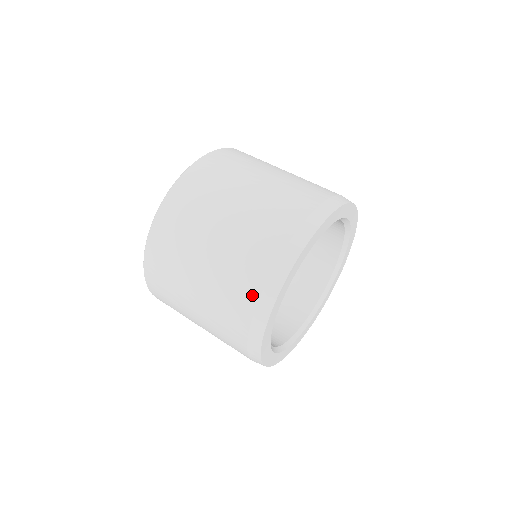
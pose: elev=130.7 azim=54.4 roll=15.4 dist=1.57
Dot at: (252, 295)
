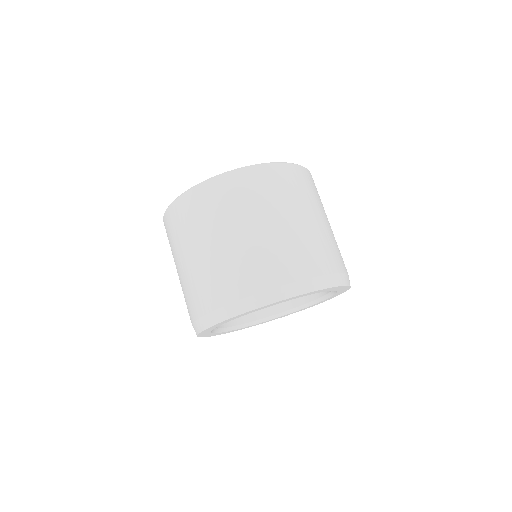
Dot at: (232, 295)
